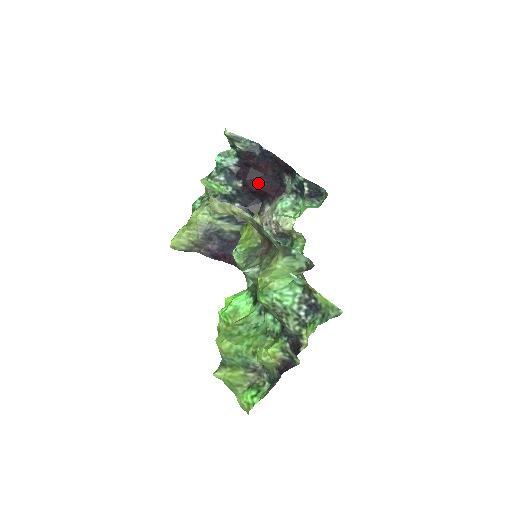
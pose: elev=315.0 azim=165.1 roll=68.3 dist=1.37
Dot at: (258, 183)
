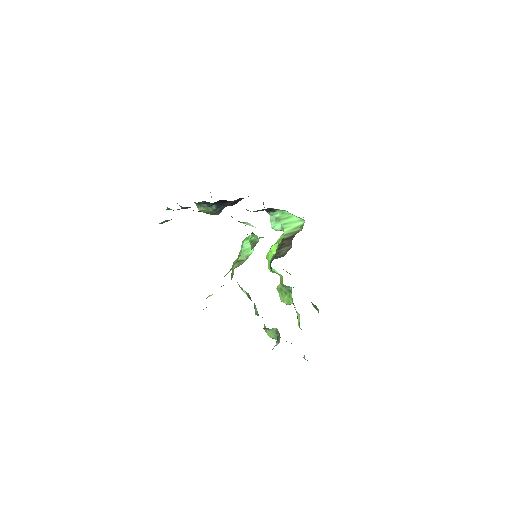
Dot at: occluded
